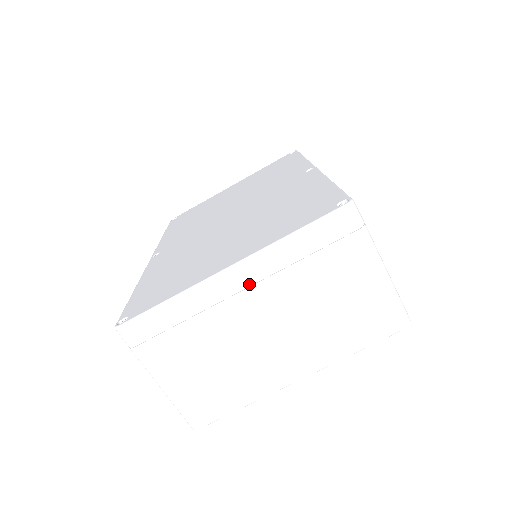
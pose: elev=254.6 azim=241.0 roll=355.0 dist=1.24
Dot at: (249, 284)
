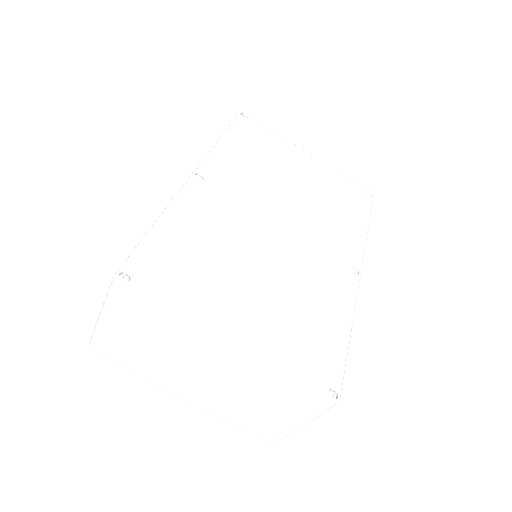
Dot at: (227, 358)
